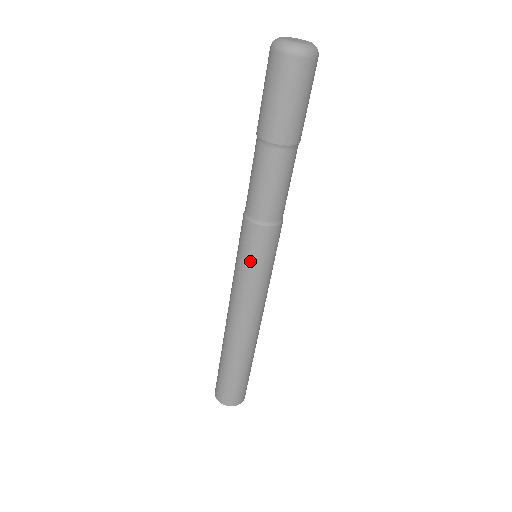
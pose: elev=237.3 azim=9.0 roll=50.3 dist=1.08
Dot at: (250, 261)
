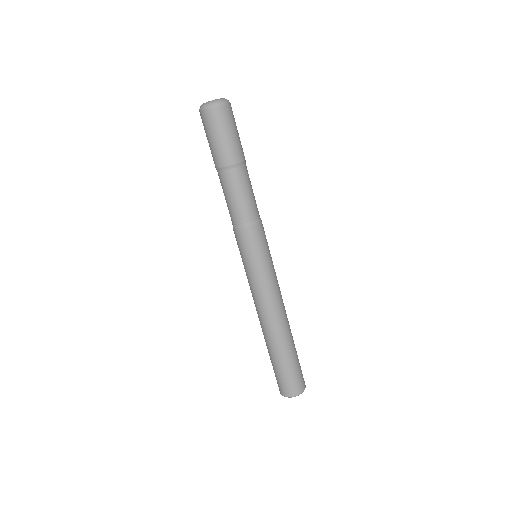
Dot at: (250, 258)
